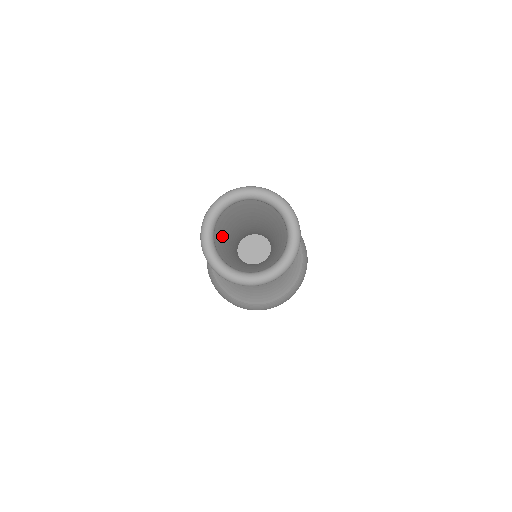
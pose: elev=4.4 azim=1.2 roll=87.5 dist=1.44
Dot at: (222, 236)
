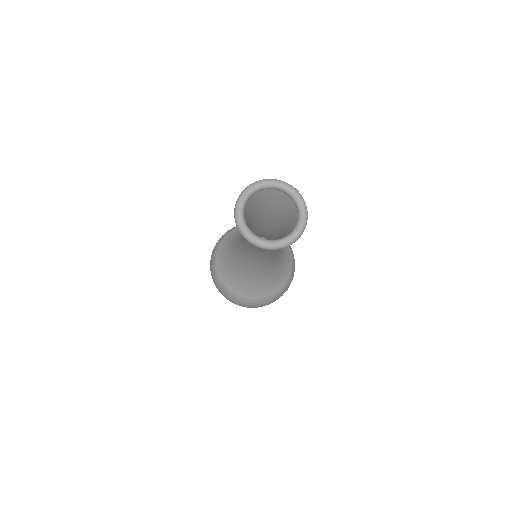
Dot at: (250, 208)
